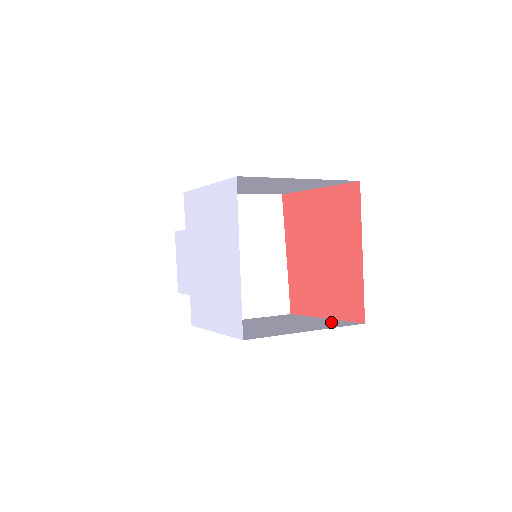
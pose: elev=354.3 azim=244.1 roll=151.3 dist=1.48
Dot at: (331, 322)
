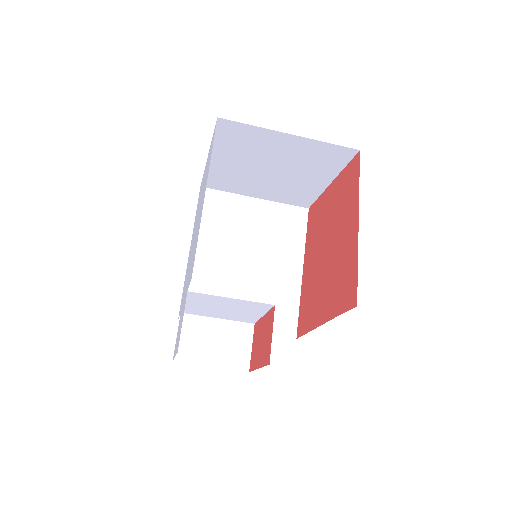
Dot at: occluded
